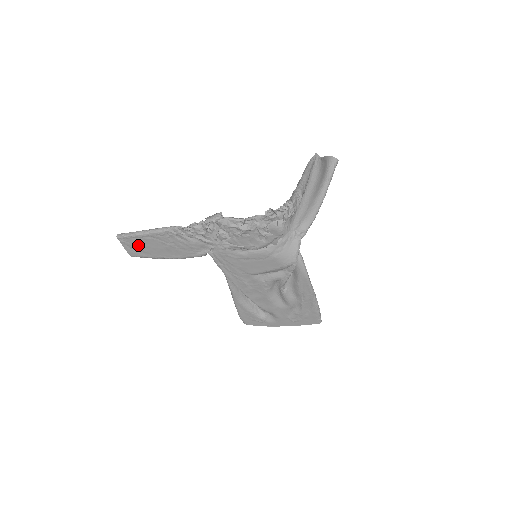
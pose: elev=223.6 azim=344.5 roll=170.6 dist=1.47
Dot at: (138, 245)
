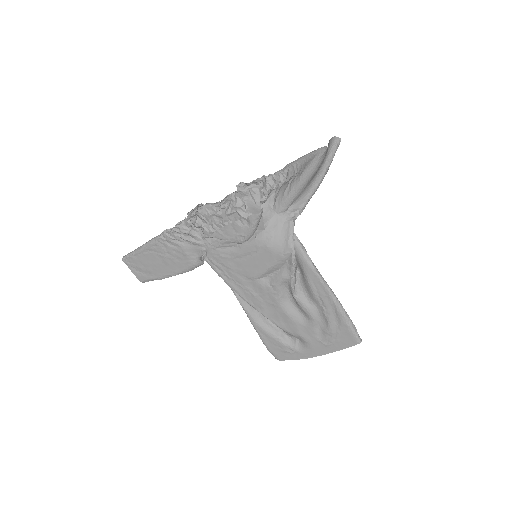
Dot at: (141, 265)
